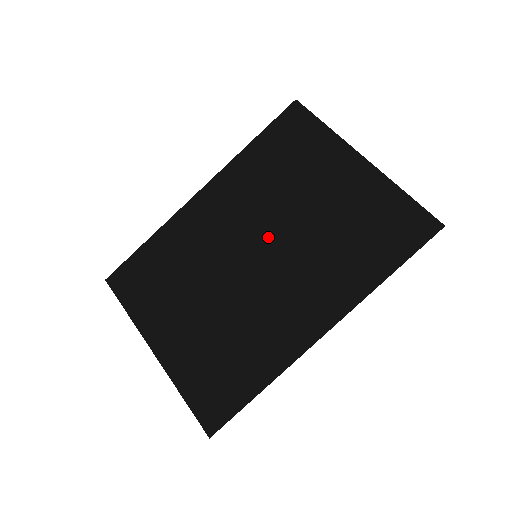
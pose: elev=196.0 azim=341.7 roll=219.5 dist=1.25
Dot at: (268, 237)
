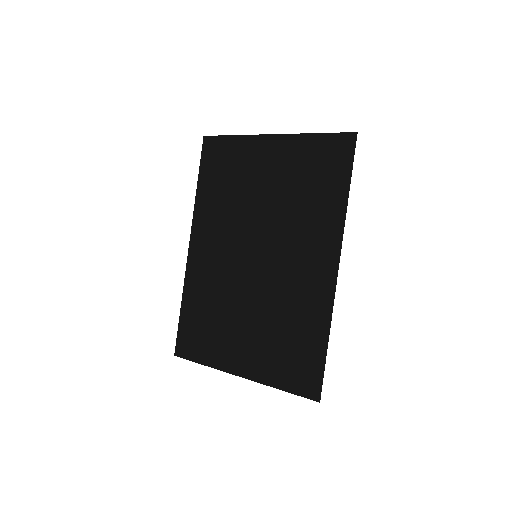
Dot at: (254, 237)
